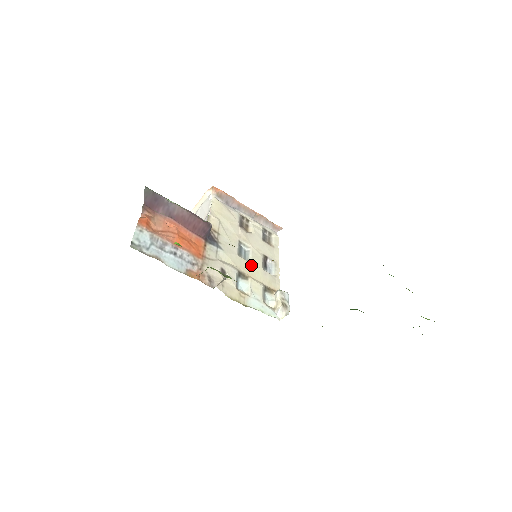
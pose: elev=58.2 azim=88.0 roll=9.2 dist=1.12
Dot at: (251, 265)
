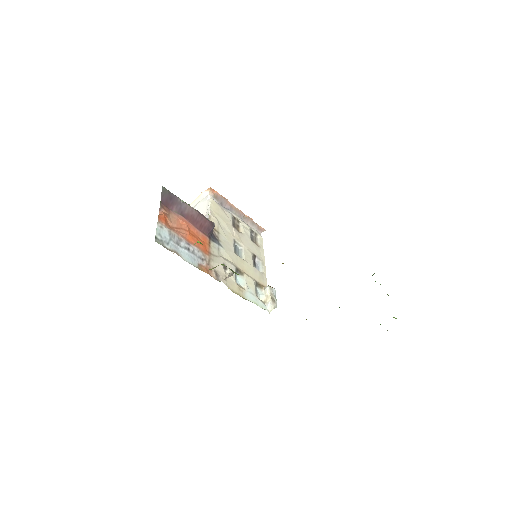
Dot at: (245, 262)
